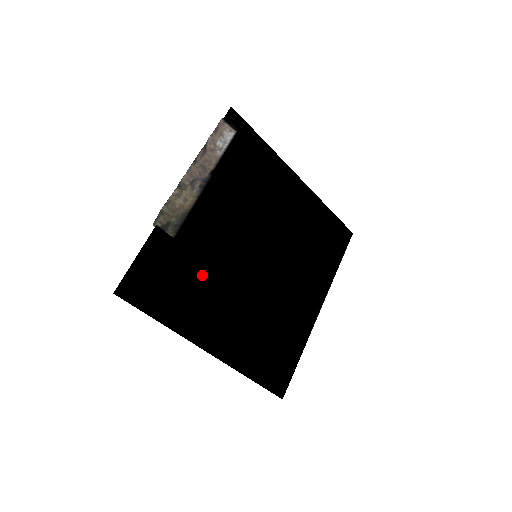
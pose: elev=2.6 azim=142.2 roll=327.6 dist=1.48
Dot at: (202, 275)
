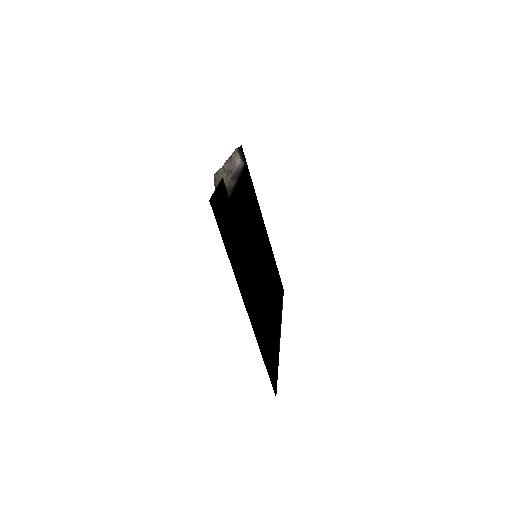
Dot at: (240, 240)
